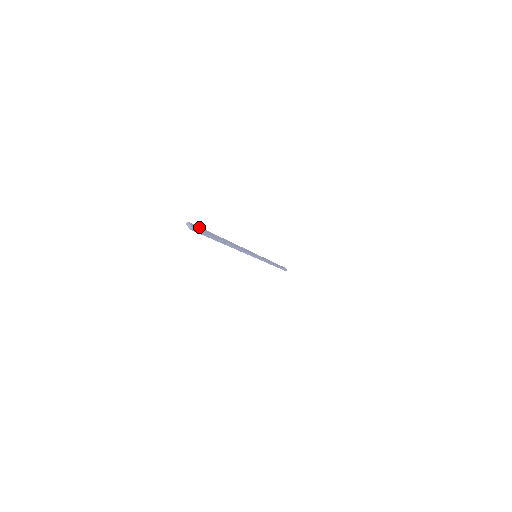
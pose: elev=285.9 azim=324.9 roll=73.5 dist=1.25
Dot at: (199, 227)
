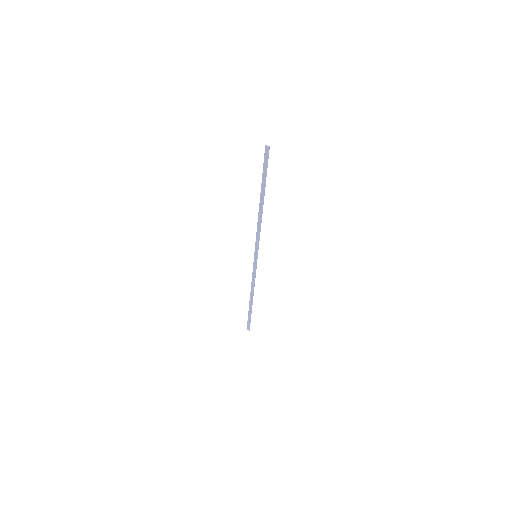
Dot at: (264, 160)
